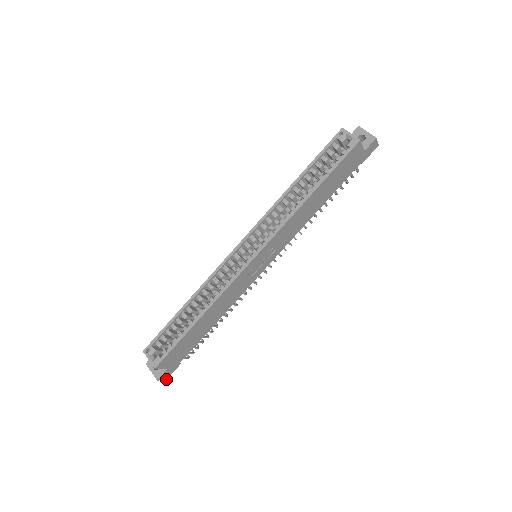
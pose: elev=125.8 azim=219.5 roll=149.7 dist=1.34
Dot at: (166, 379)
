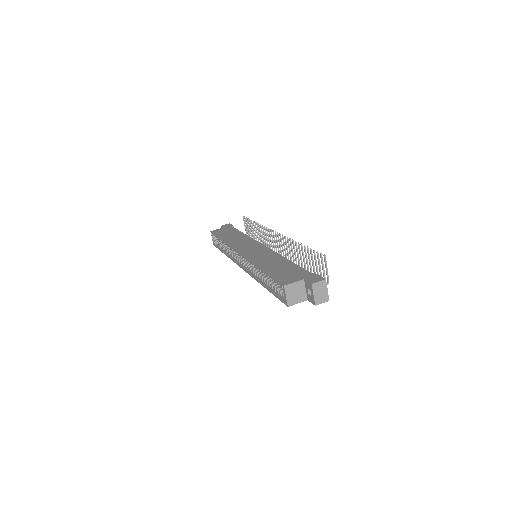
Dot at: occluded
